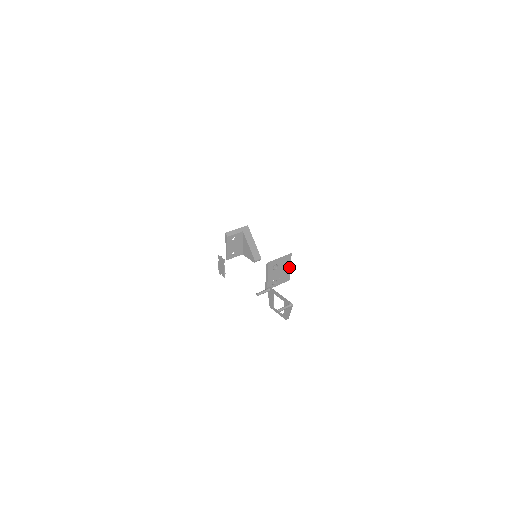
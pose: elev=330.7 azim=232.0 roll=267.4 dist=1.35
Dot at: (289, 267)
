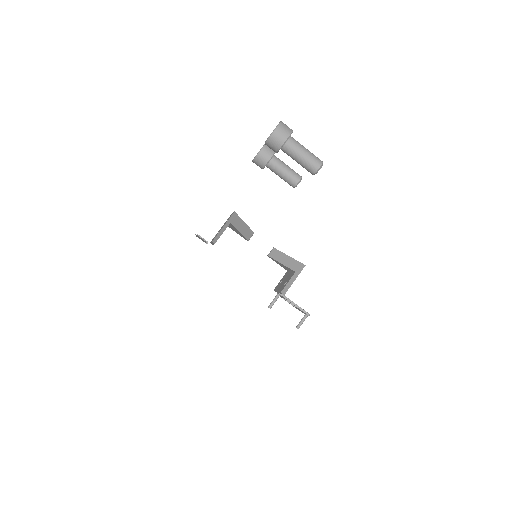
Dot at: occluded
